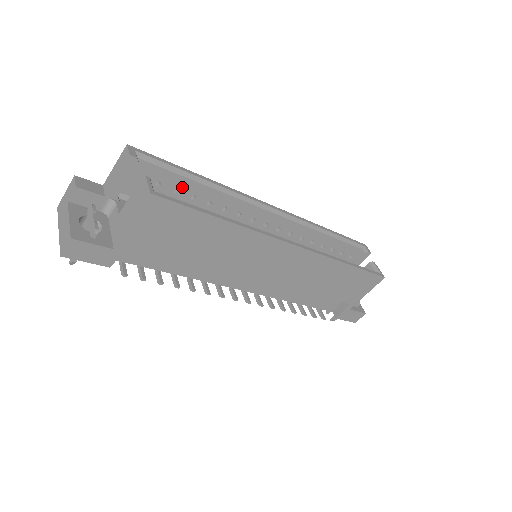
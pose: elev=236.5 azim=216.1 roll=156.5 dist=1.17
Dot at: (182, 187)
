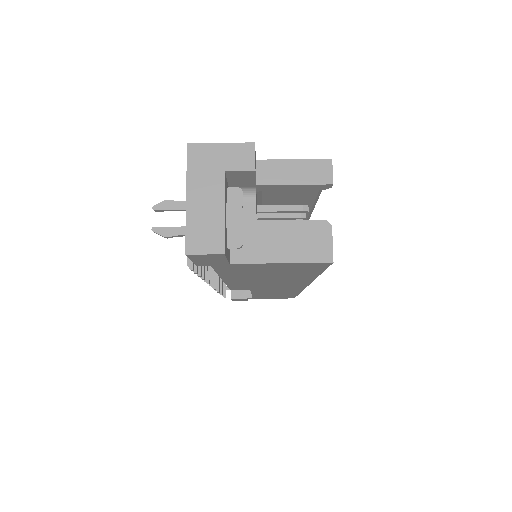
Dot at: (300, 201)
